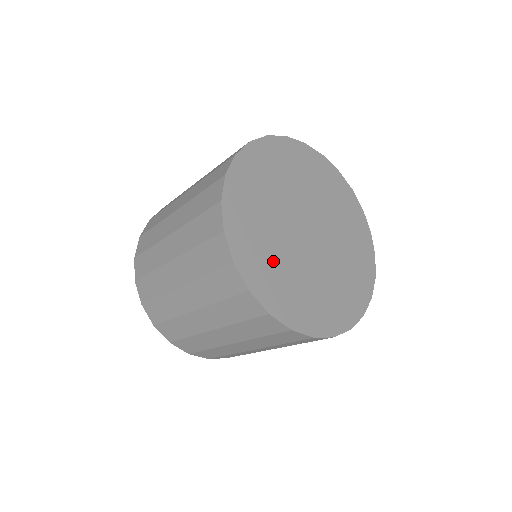
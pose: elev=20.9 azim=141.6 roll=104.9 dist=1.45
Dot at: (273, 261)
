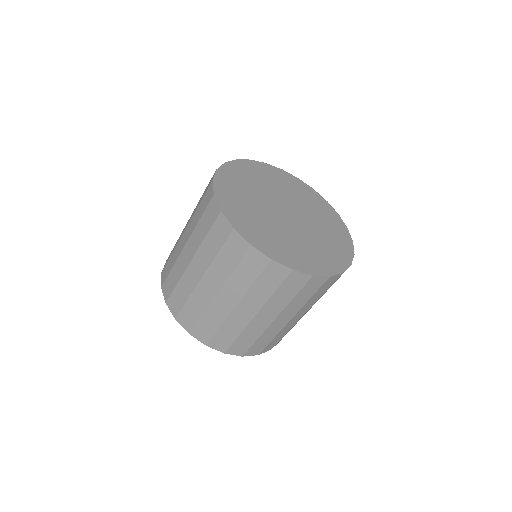
Dot at: (287, 244)
